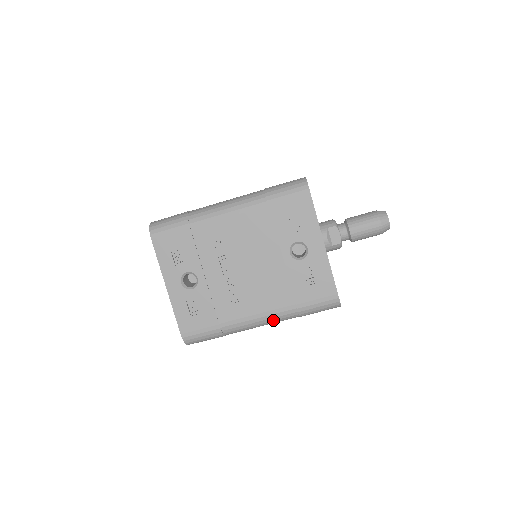
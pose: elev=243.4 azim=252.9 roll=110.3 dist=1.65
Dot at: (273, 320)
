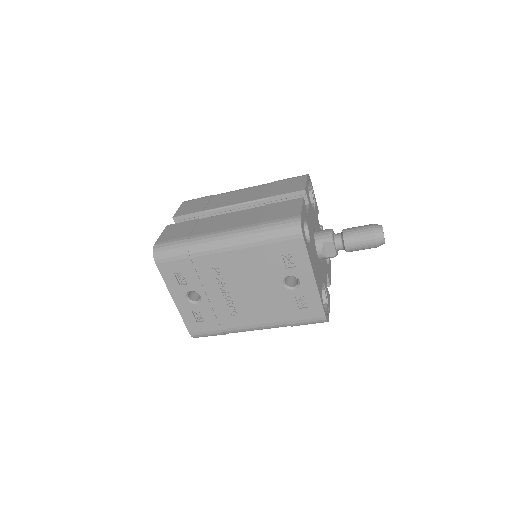
Dot at: (268, 328)
